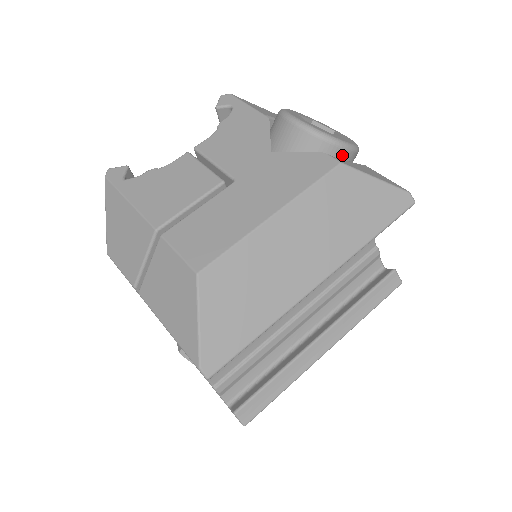
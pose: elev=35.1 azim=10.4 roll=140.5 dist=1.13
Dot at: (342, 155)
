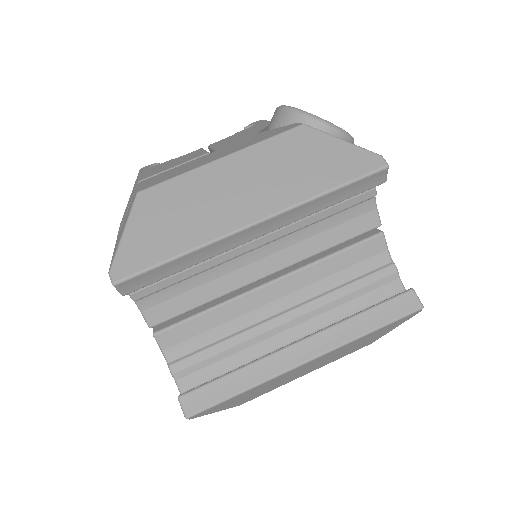
Dot at: occluded
